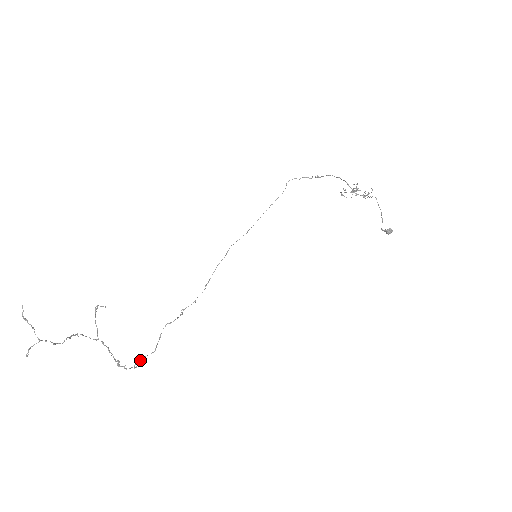
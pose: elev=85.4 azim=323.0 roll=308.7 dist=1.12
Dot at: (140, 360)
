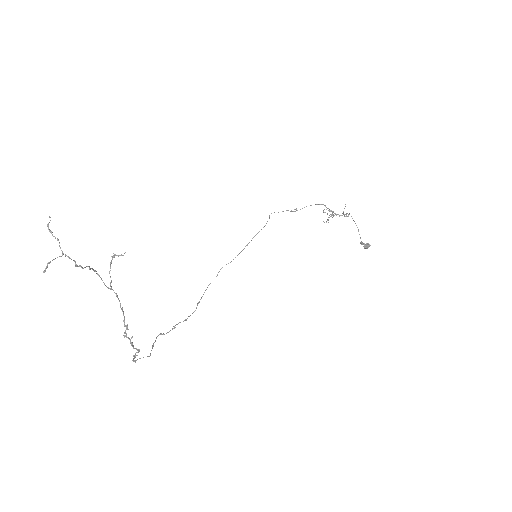
Dot at: (134, 361)
